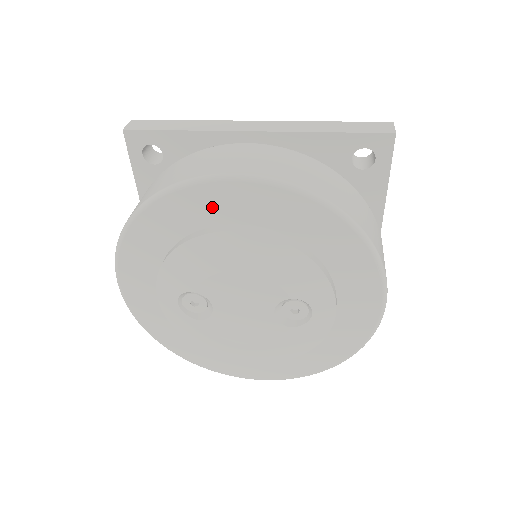
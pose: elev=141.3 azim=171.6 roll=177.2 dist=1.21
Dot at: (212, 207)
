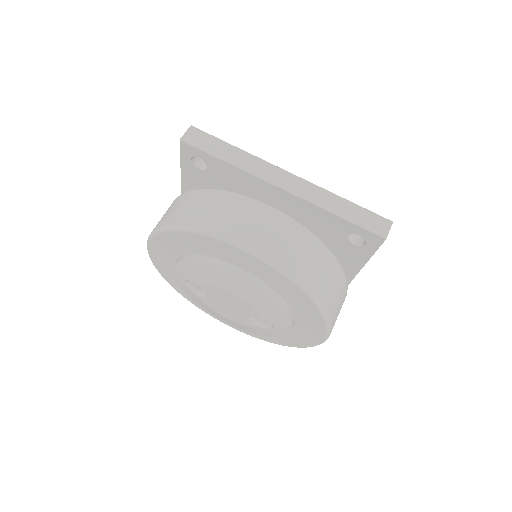
Dot at: (224, 253)
